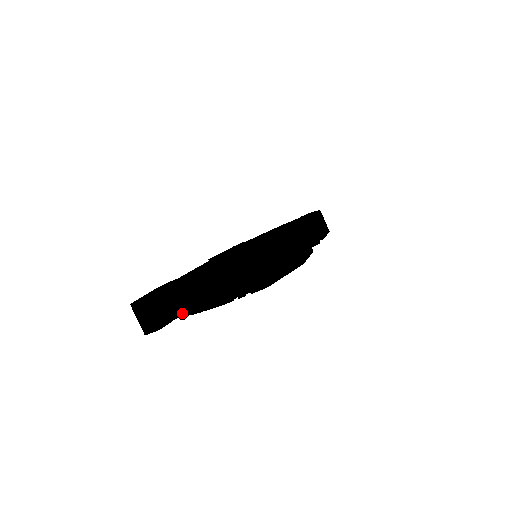
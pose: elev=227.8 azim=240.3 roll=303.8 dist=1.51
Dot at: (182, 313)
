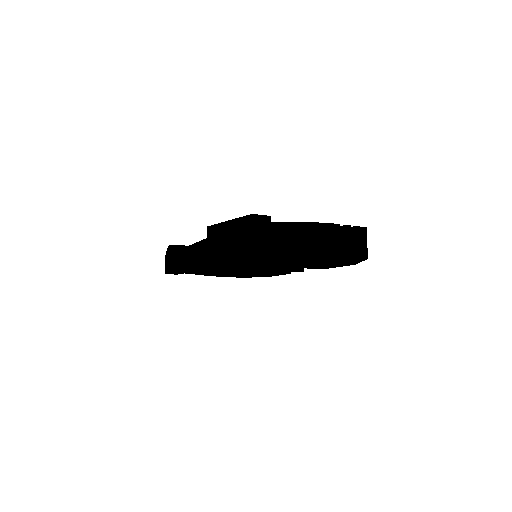
Dot at: (269, 252)
